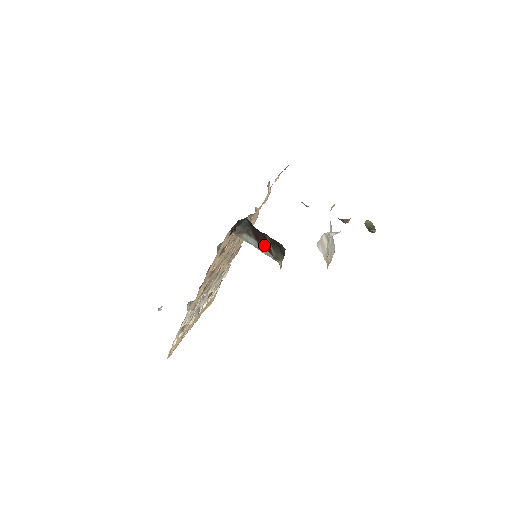
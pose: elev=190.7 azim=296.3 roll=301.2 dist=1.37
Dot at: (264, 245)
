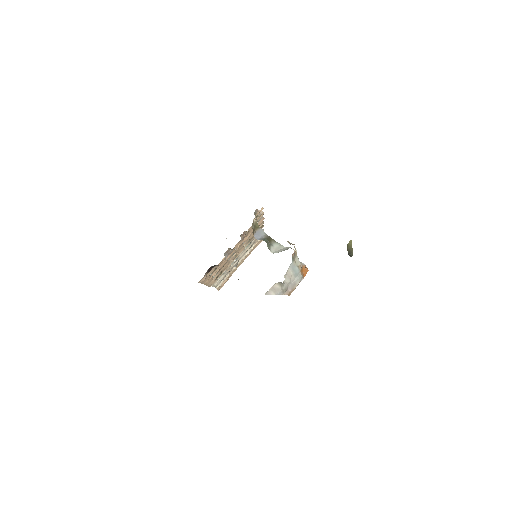
Dot at: occluded
